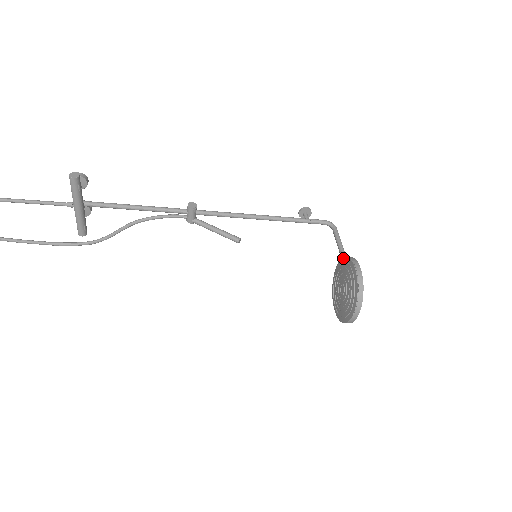
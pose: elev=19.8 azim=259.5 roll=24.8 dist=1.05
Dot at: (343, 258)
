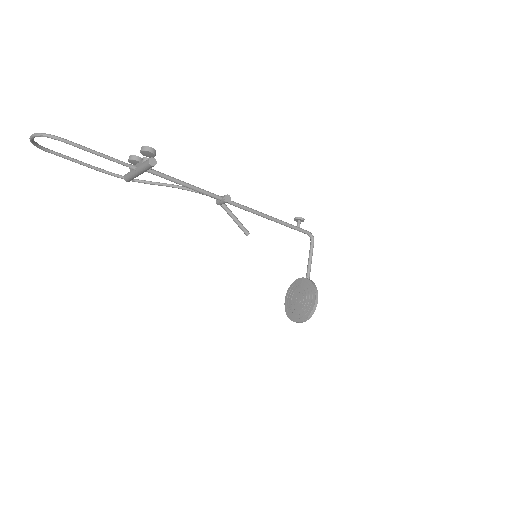
Dot at: (310, 282)
